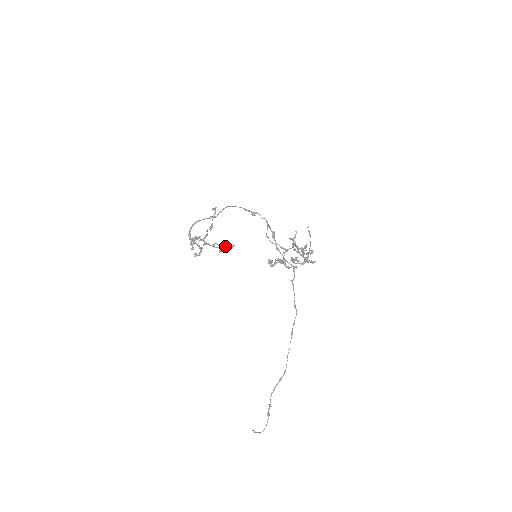
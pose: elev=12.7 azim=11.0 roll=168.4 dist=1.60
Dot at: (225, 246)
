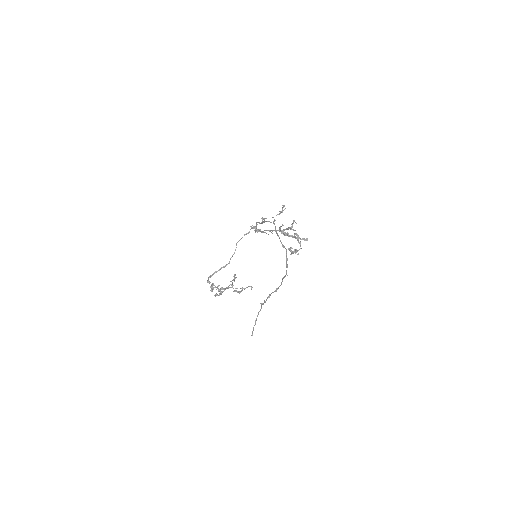
Dot at: (243, 288)
